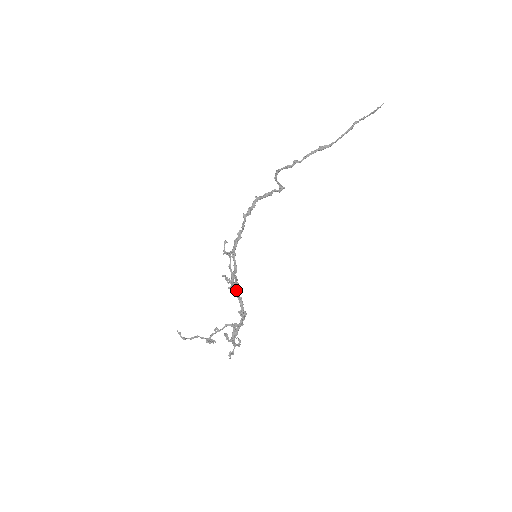
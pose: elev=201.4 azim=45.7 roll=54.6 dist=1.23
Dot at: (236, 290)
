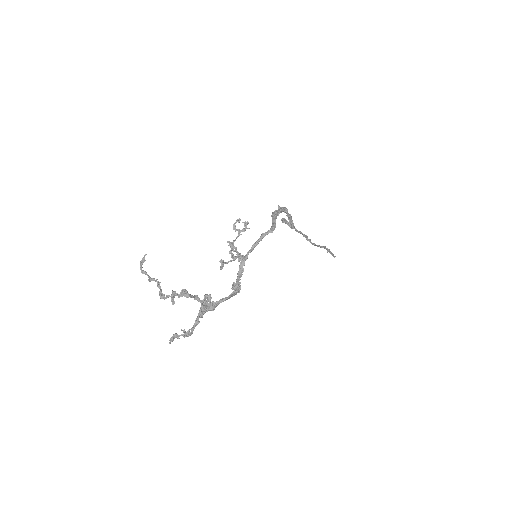
Dot at: (246, 257)
